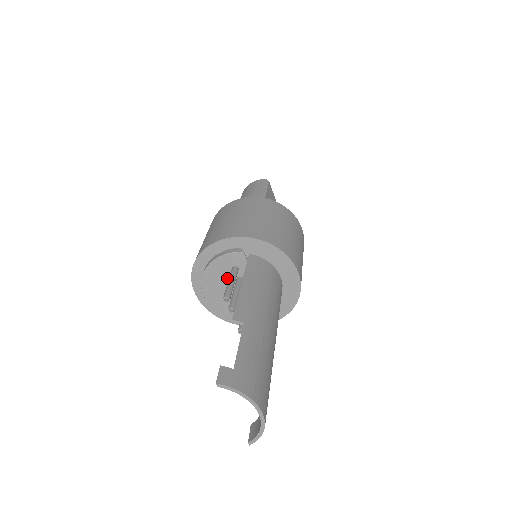
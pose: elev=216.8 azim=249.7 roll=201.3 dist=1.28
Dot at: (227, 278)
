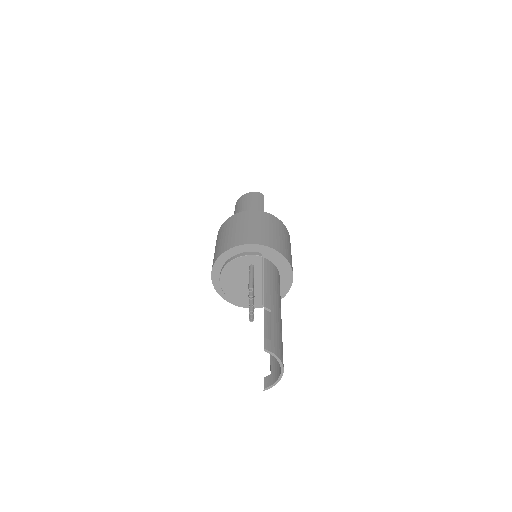
Dot at: (243, 271)
